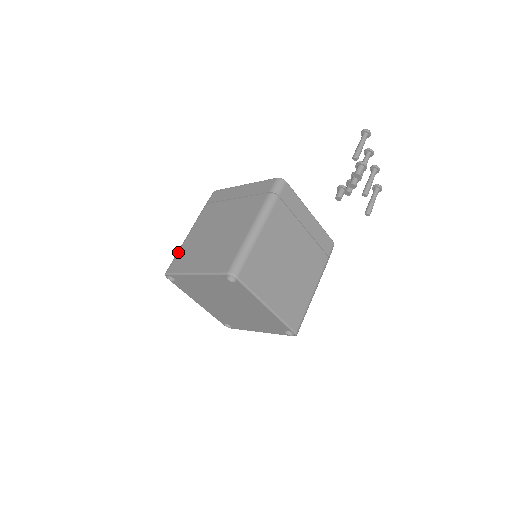
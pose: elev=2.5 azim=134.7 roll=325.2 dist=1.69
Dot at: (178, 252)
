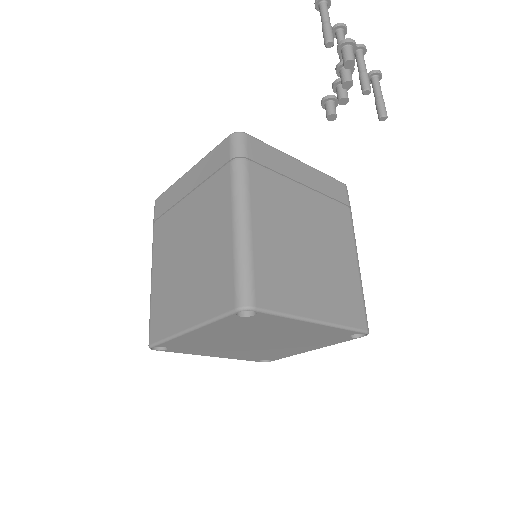
Dot at: (150, 307)
